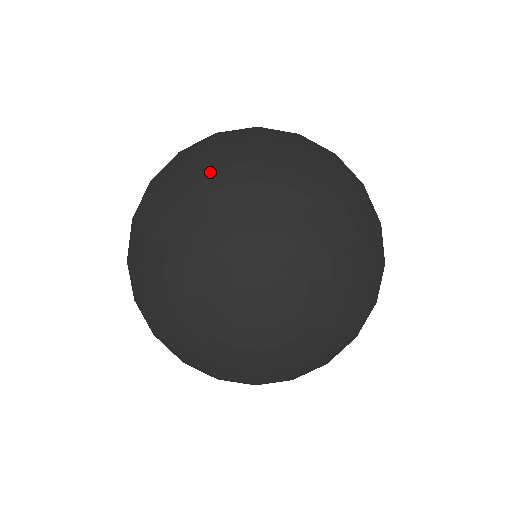
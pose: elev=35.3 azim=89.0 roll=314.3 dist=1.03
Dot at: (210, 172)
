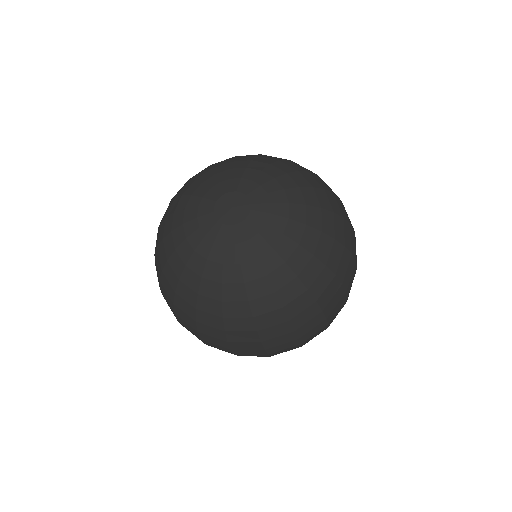
Dot at: (202, 171)
